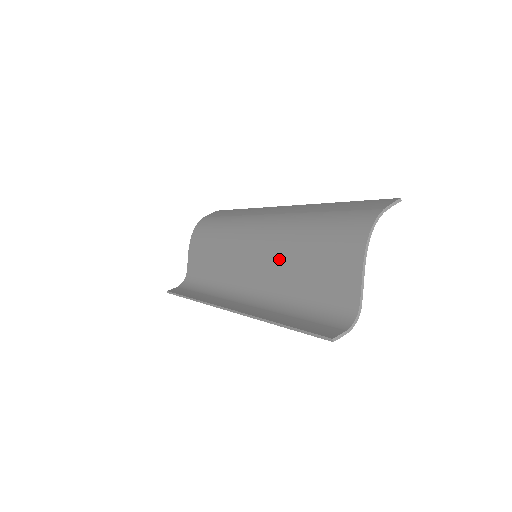
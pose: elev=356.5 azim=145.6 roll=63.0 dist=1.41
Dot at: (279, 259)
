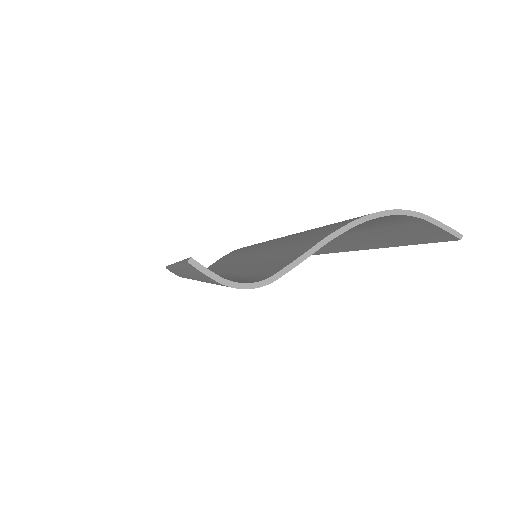
Dot at: (267, 248)
